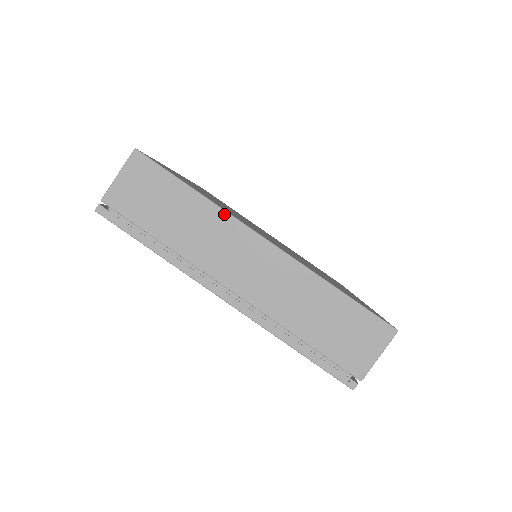
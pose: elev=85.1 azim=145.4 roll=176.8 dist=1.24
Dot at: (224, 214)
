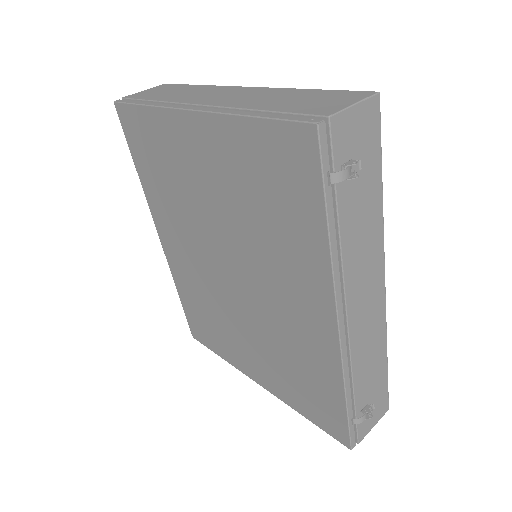
Dot at: (215, 86)
